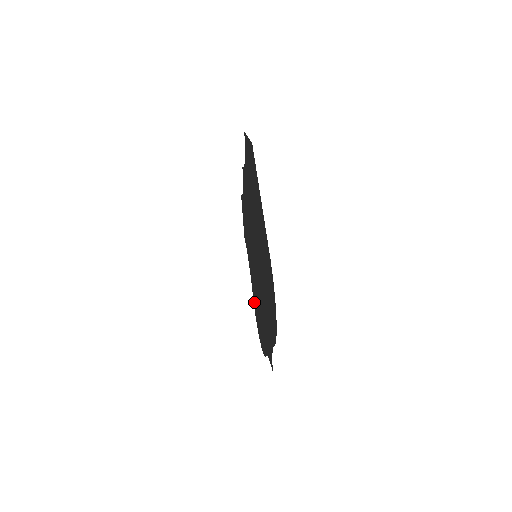
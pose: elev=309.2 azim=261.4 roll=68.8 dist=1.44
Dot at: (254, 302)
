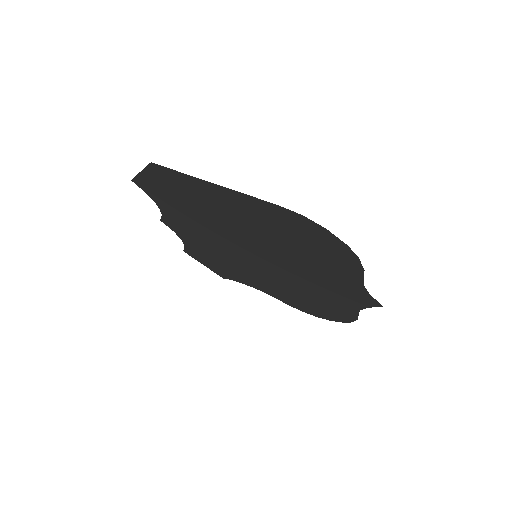
Dot at: (293, 305)
